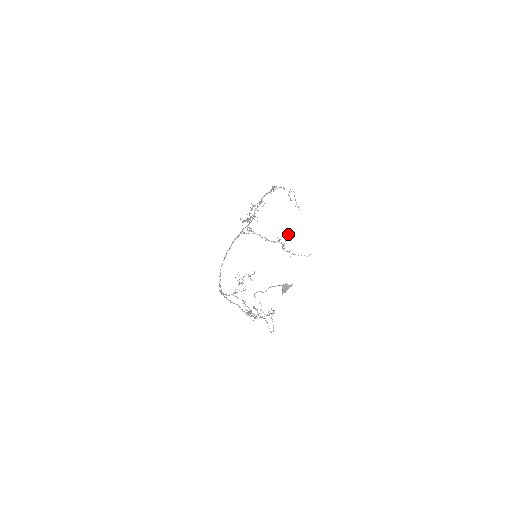
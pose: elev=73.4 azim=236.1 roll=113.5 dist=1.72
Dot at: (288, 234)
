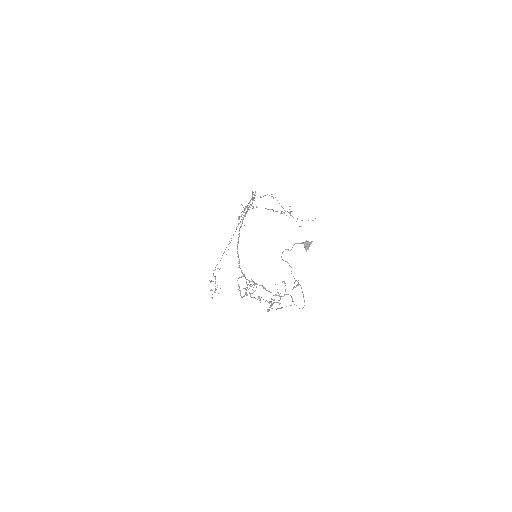
Dot at: (289, 206)
